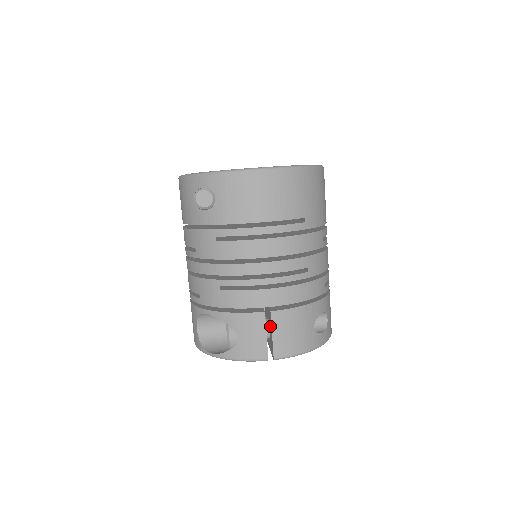
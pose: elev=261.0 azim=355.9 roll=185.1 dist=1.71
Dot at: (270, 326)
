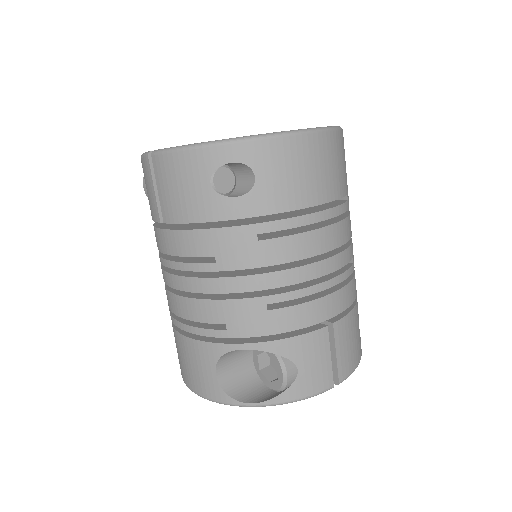
Dot at: occluded
